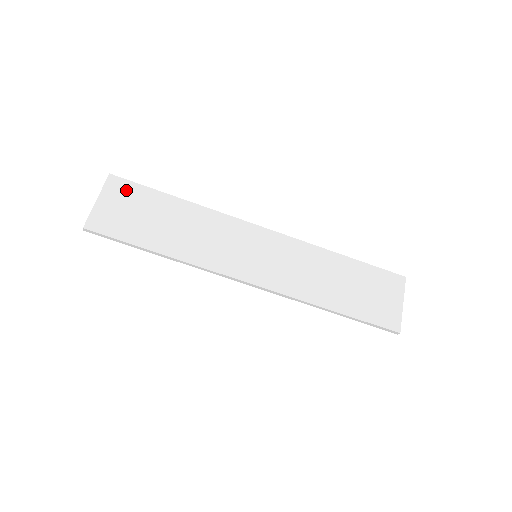
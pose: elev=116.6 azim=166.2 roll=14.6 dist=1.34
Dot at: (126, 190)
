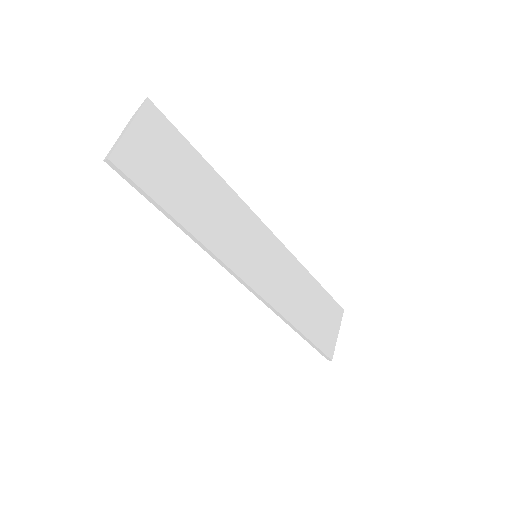
Dot at: (161, 129)
